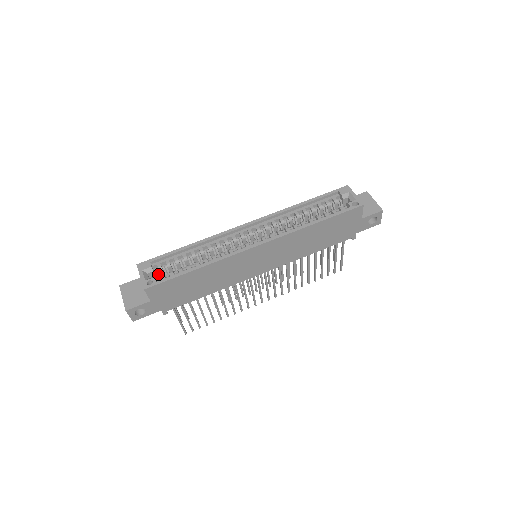
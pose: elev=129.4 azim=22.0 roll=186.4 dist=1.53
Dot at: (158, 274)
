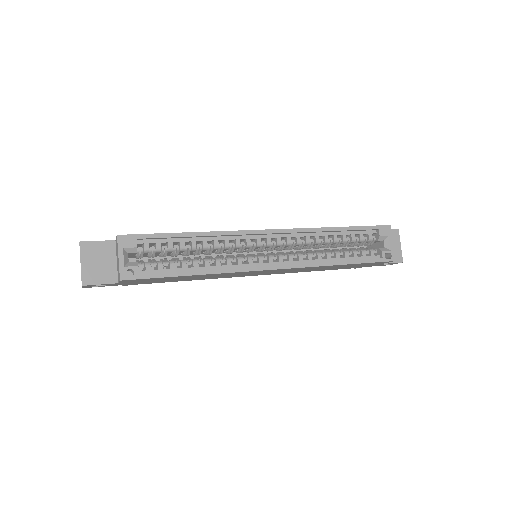
Dot at: (137, 246)
